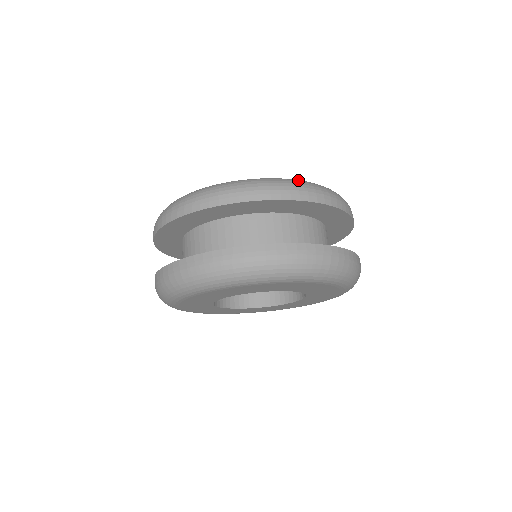
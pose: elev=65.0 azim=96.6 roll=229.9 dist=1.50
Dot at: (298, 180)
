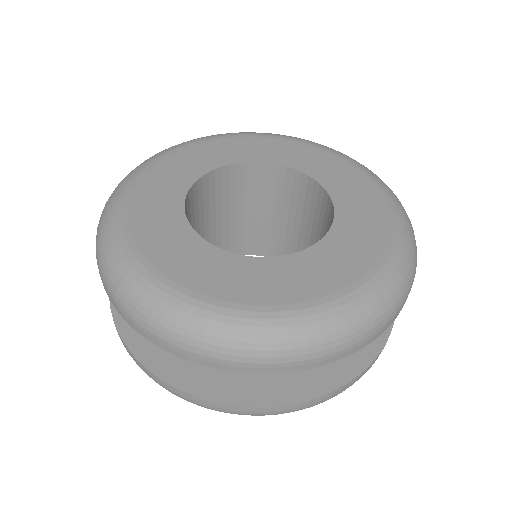
Dot at: (354, 314)
